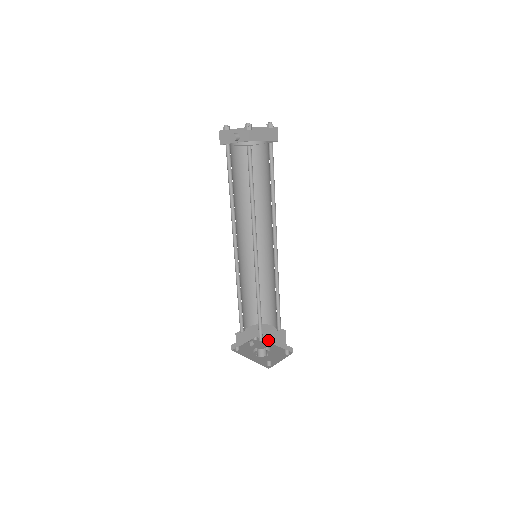
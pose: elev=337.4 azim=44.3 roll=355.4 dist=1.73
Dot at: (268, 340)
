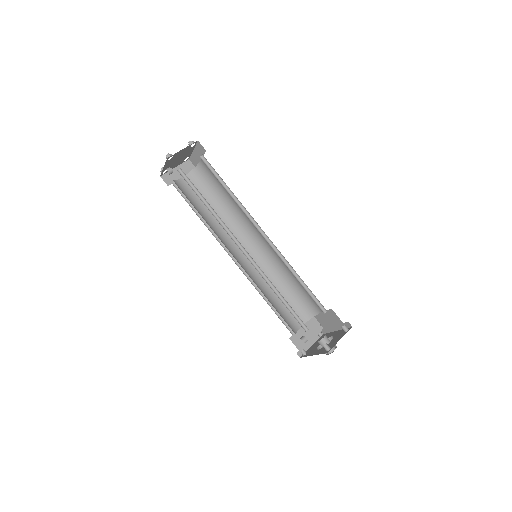
Dot at: (331, 330)
